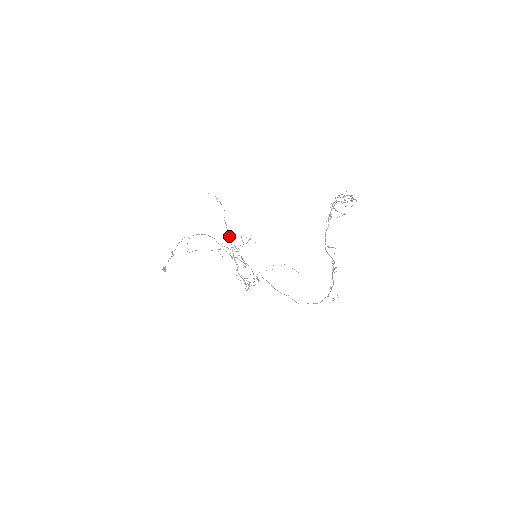
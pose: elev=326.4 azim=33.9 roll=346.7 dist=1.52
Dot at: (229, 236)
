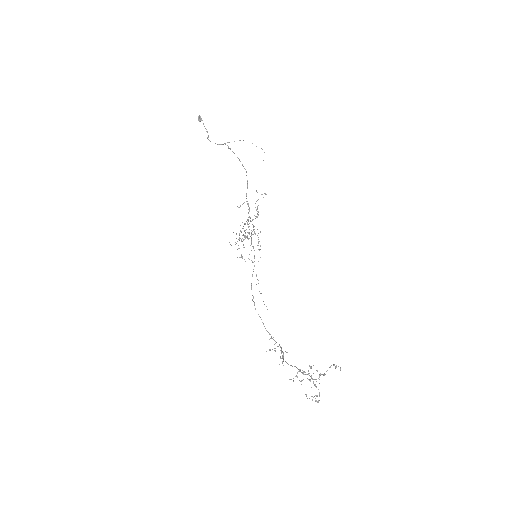
Dot at: (244, 230)
